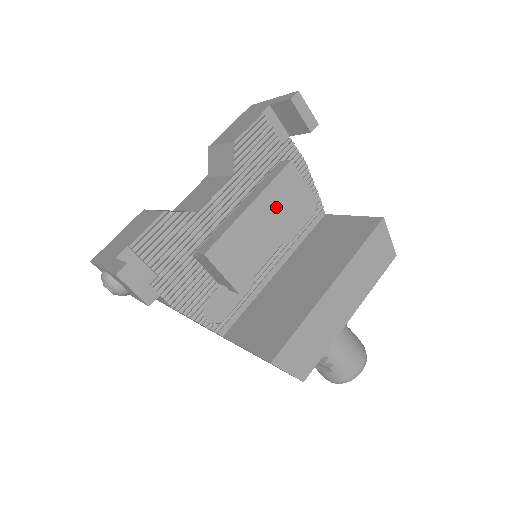
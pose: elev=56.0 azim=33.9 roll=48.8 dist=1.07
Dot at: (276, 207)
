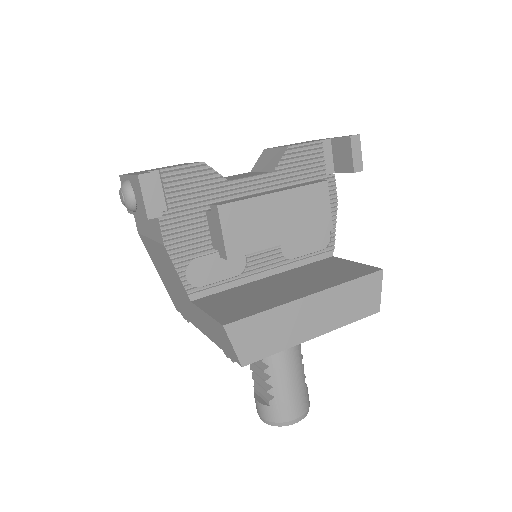
Dot at: (296, 209)
